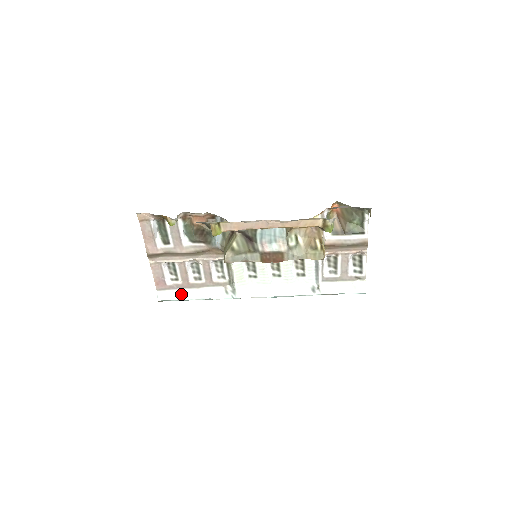
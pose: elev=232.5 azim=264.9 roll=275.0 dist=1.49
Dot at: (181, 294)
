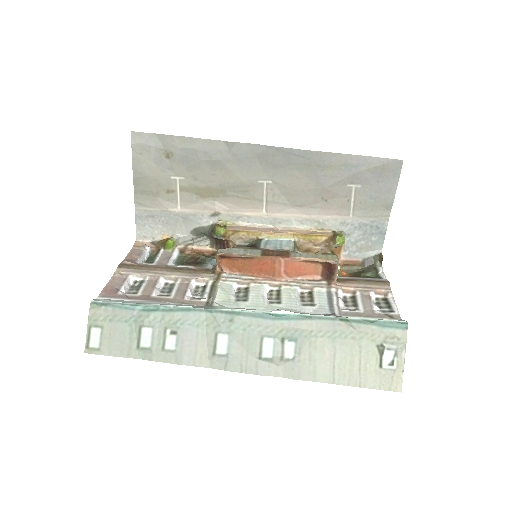
Dot at: (131, 302)
